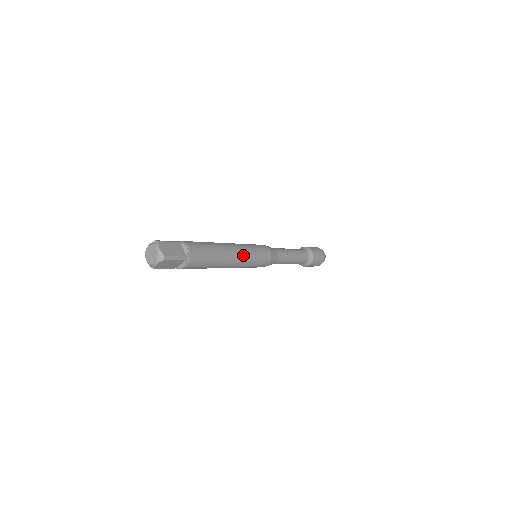
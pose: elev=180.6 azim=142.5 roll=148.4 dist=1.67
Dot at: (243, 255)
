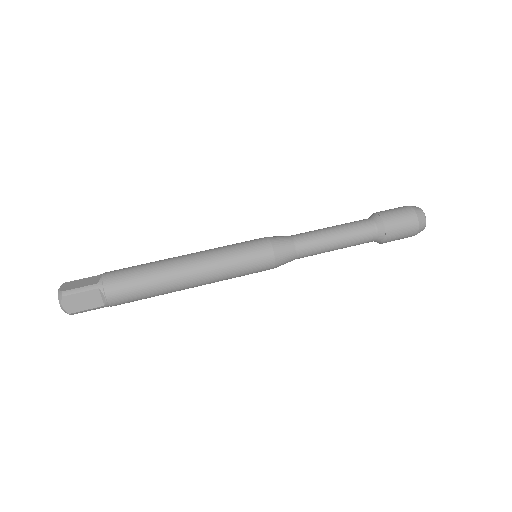
Dot at: (212, 280)
